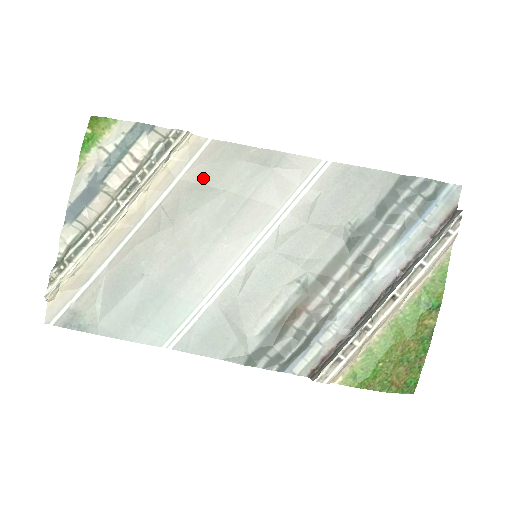
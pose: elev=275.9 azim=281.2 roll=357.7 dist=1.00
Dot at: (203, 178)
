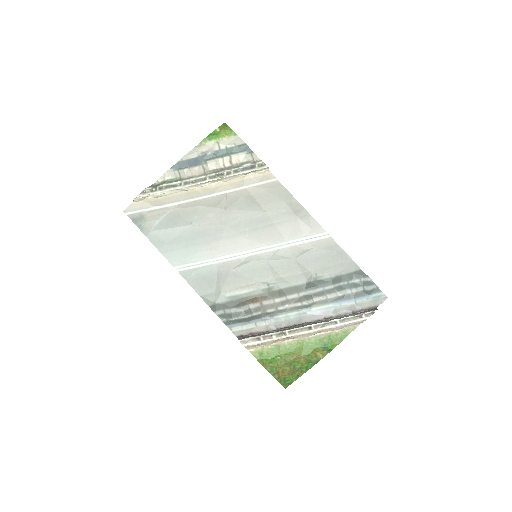
Dot at: (258, 196)
